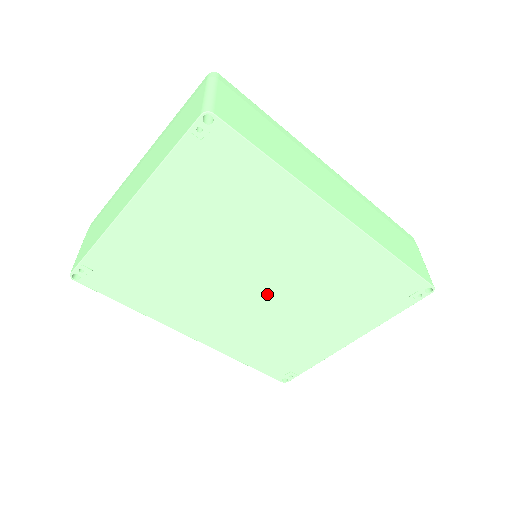
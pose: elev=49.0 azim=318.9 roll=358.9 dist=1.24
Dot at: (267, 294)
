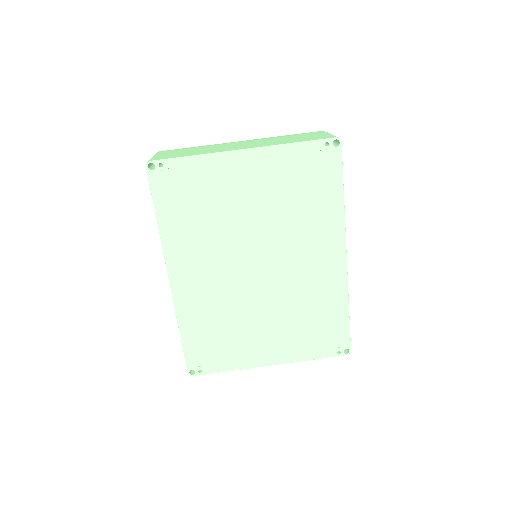
Dot at: (256, 281)
